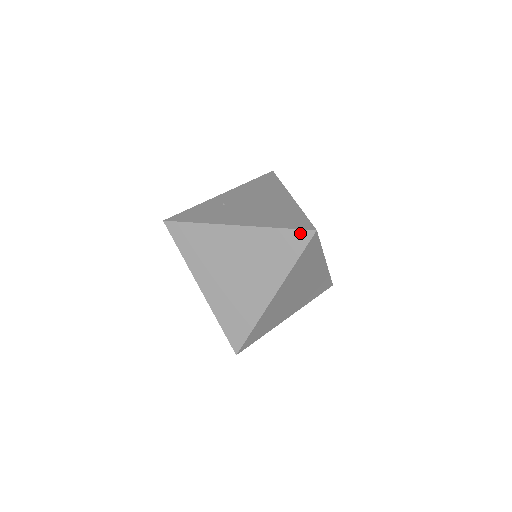
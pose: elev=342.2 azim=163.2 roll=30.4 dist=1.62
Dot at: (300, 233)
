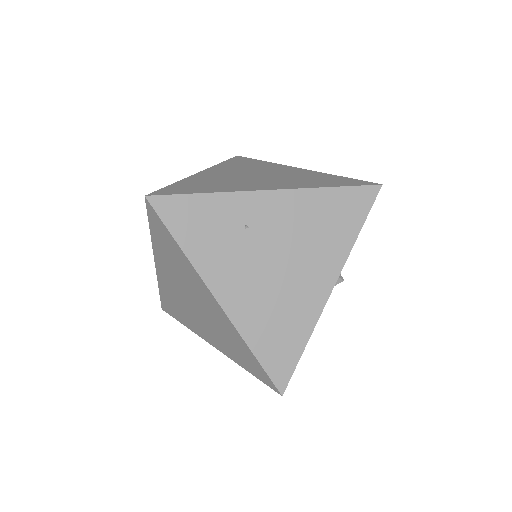
Dot at: (267, 378)
